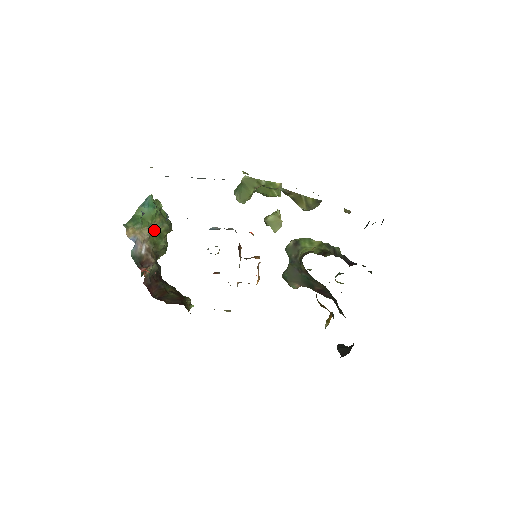
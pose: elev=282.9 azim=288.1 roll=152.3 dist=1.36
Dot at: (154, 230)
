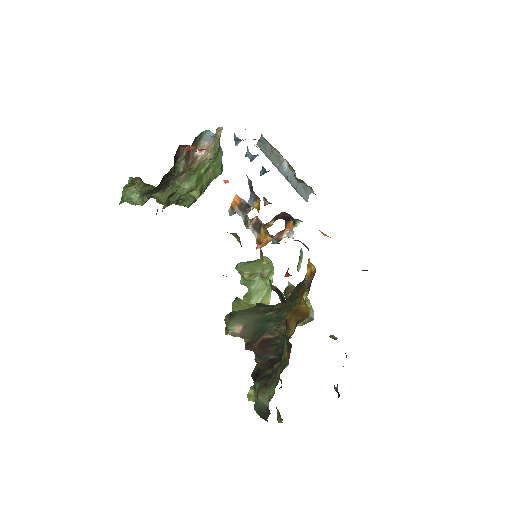
Dot at: (206, 170)
